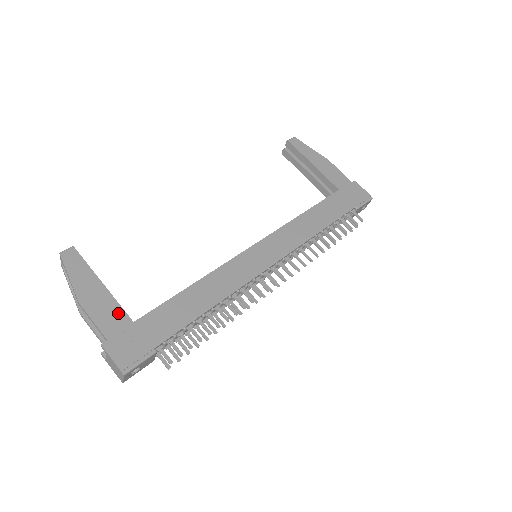
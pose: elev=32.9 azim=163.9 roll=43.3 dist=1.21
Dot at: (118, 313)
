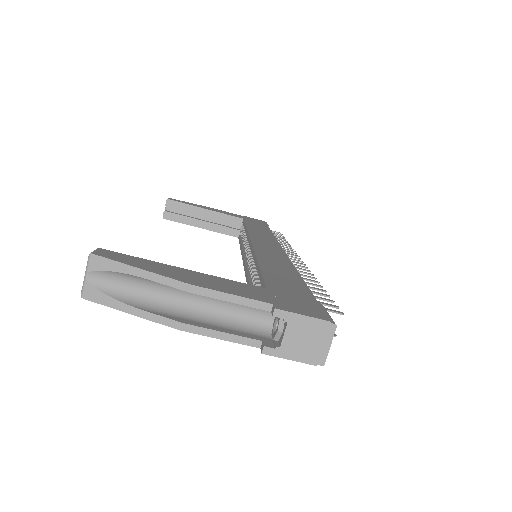
Dot at: (242, 285)
